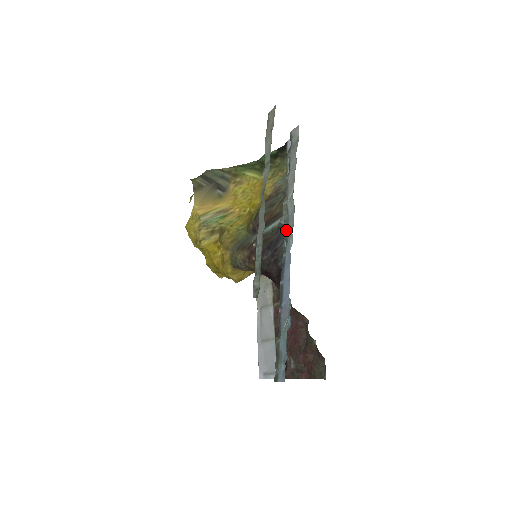
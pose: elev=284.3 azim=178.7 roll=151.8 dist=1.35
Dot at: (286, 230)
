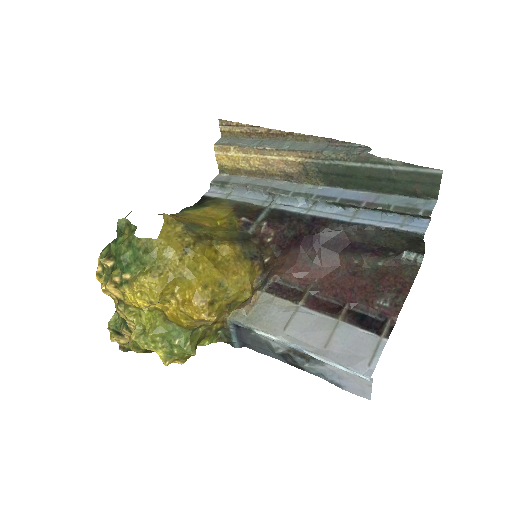
Dot at: (292, 193)
